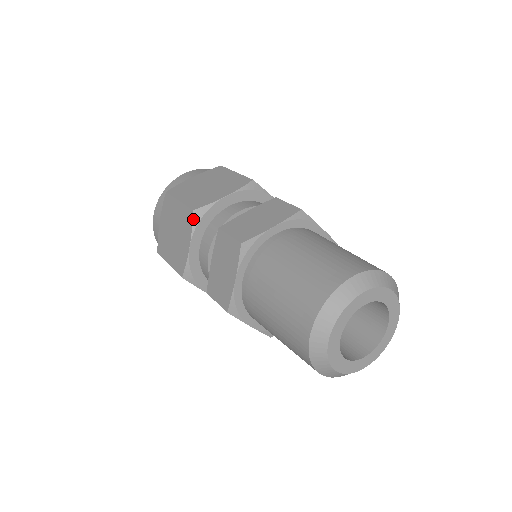
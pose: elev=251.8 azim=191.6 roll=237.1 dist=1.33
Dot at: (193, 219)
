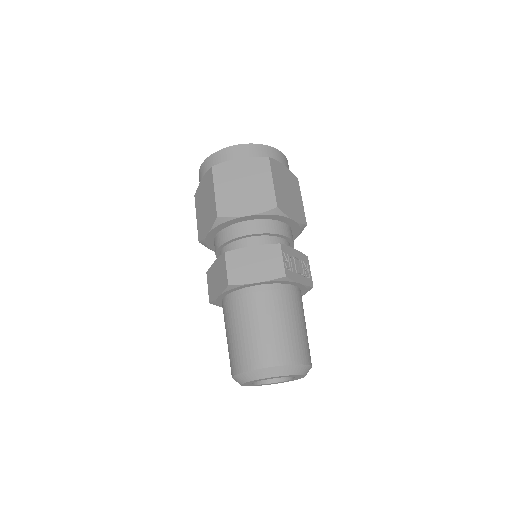
Dot at: occluded
